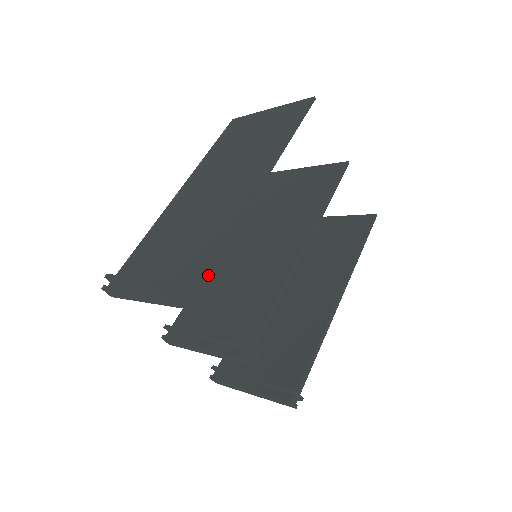
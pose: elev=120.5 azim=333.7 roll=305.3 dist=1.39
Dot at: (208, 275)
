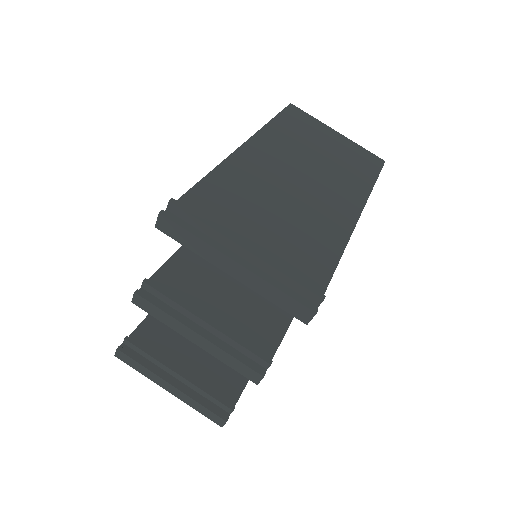
Dot at: occluded
